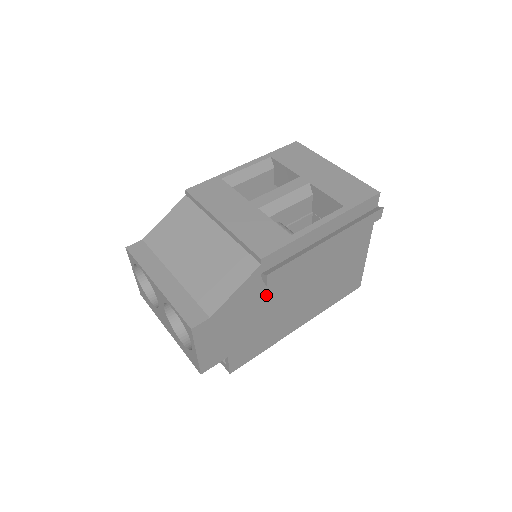
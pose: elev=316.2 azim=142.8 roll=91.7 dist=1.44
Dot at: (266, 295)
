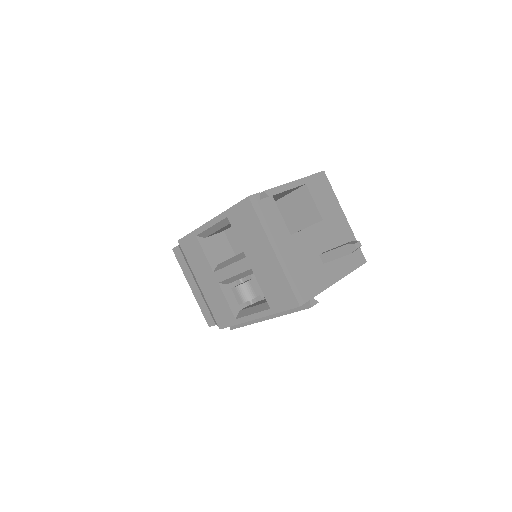
Dot at: occluded
